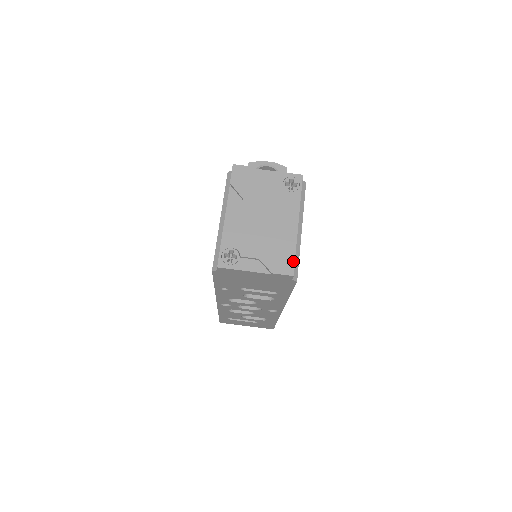
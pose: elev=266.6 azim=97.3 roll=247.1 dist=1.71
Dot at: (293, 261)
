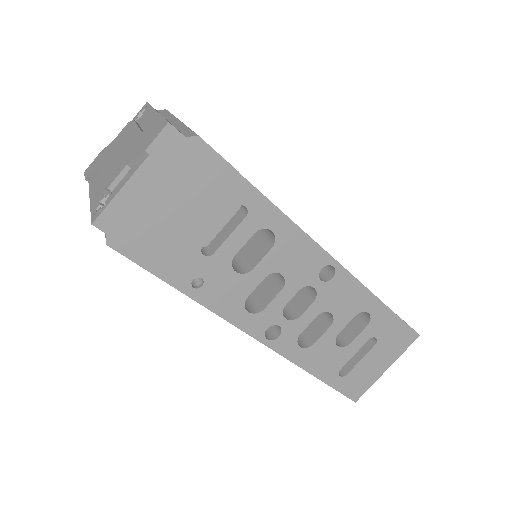
Dot at: (162, 121)
